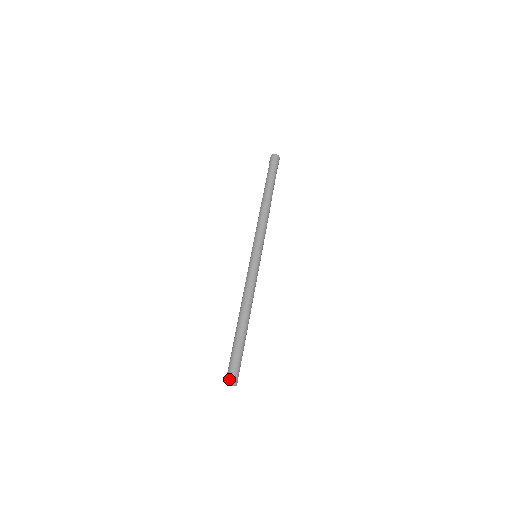
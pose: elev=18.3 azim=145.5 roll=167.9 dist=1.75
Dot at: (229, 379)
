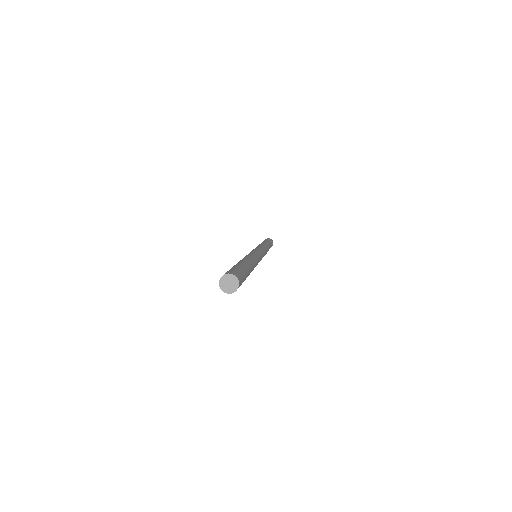
Dot at: (234, 272)
